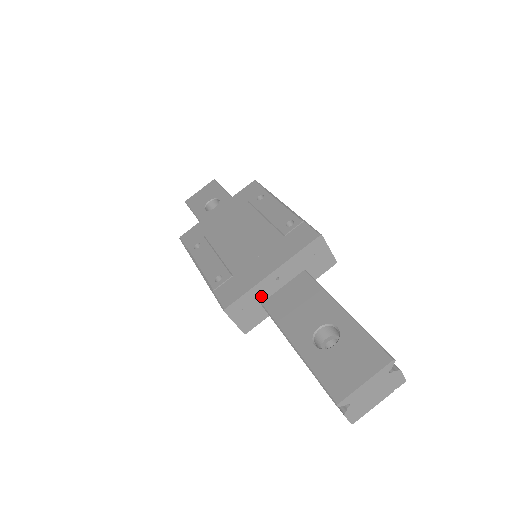
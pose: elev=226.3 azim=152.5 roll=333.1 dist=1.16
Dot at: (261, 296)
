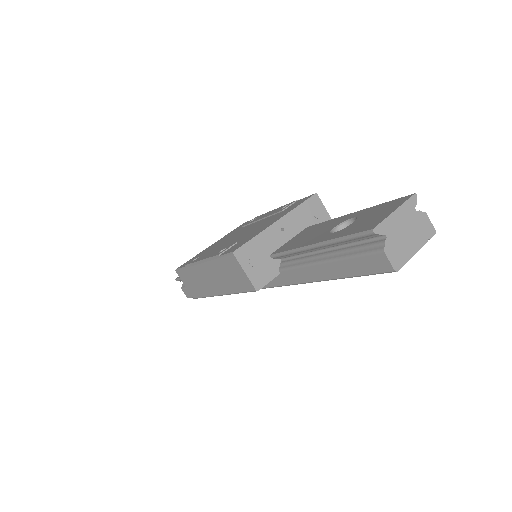
Dot at: (269, 246)
